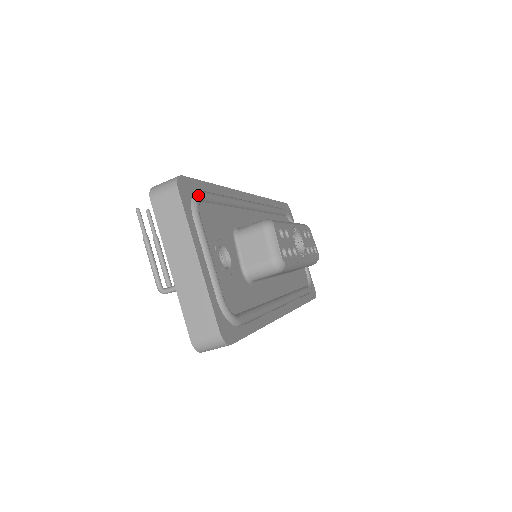
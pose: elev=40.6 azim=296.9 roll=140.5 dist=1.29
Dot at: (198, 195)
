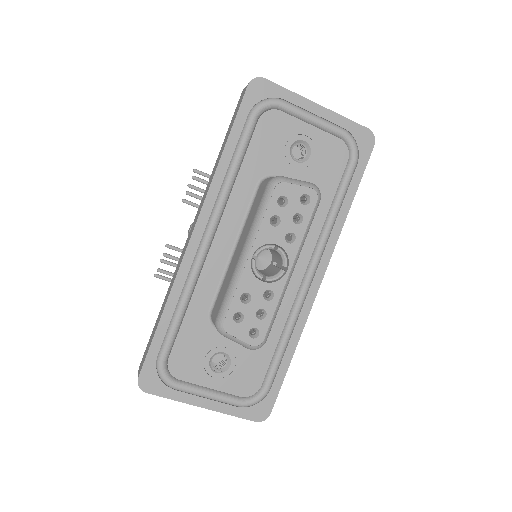
Dot at: (160, 370)
